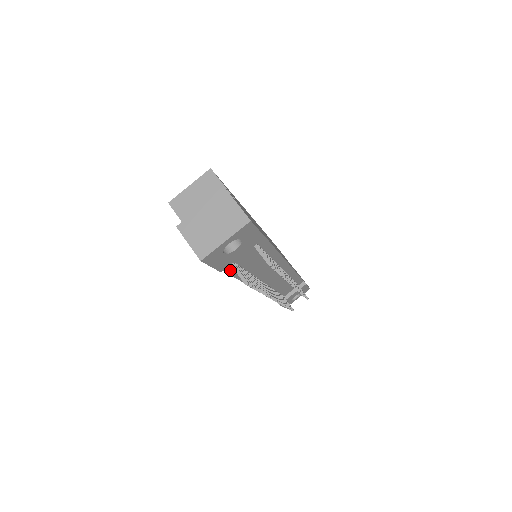
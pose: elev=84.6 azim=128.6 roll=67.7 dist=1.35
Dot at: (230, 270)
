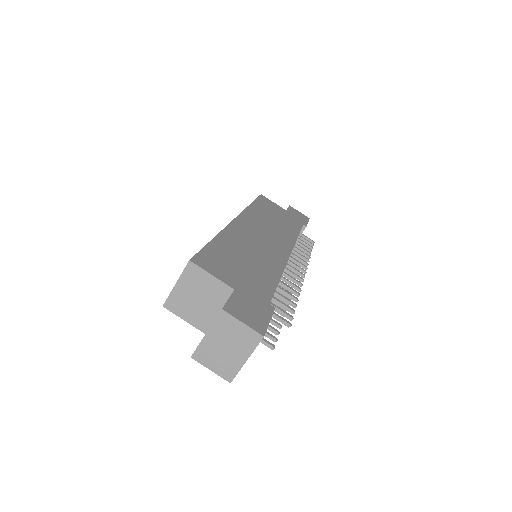
Dot at: occluded
